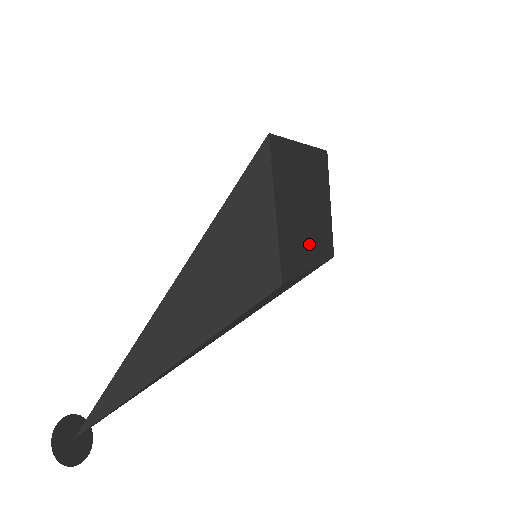
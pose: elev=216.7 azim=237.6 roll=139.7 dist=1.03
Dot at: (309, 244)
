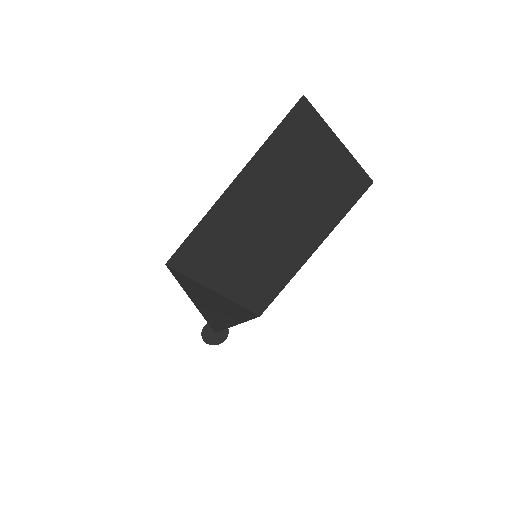
Dot at: (298, 242)
